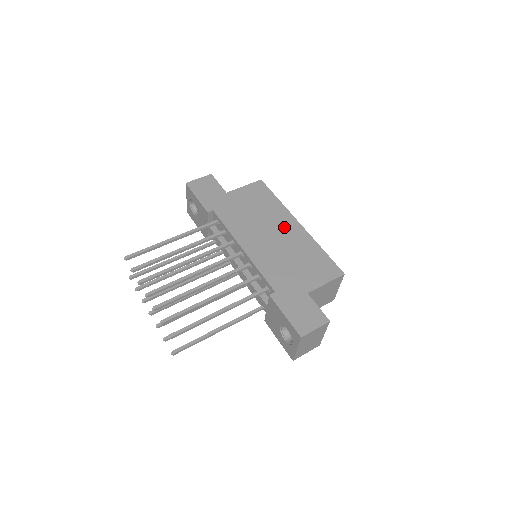
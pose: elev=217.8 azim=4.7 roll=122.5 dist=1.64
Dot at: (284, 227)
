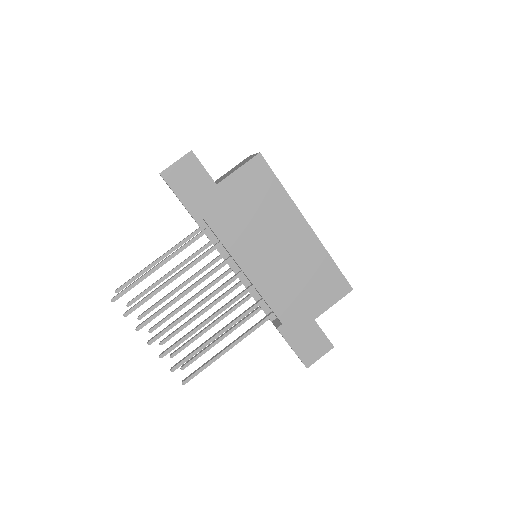
Dot at: (291, 234)
